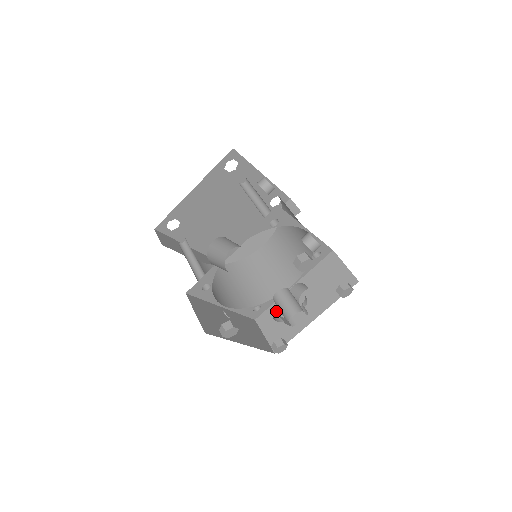
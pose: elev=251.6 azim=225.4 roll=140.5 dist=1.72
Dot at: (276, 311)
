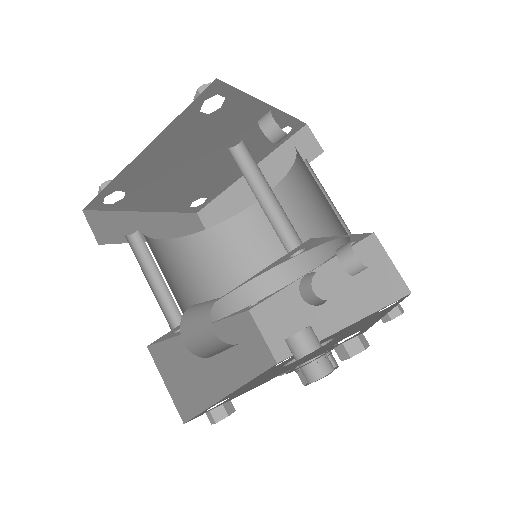
Dot at: (280, 306)
